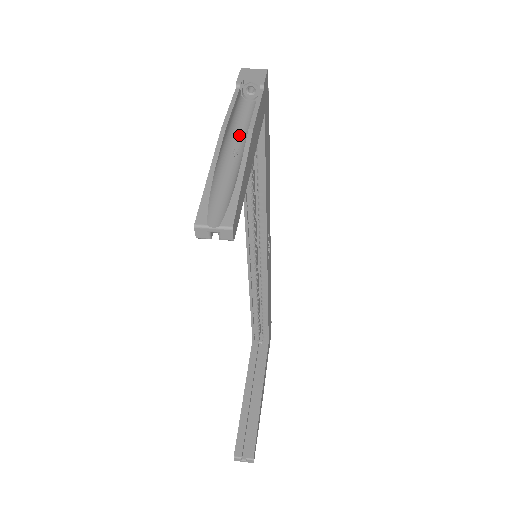
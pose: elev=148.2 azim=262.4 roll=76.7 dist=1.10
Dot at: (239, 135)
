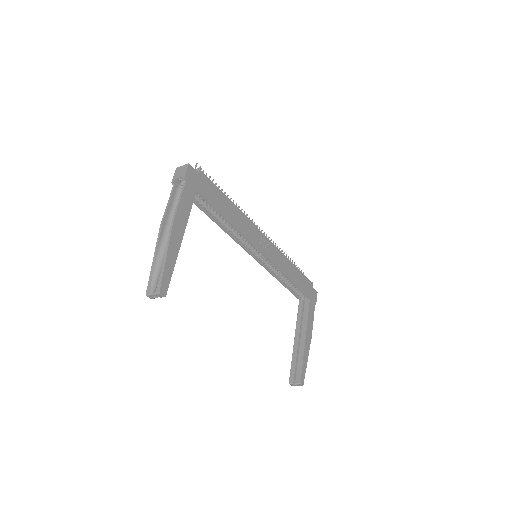
Dot at: occluded
